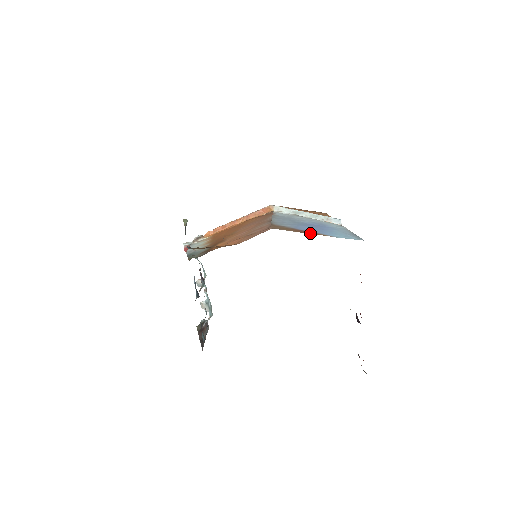
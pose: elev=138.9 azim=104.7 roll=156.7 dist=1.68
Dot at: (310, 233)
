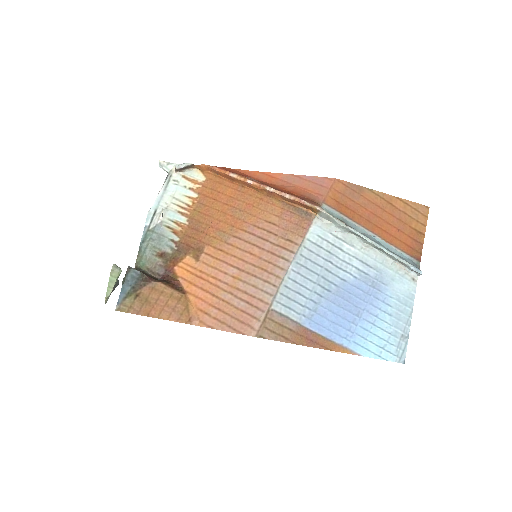
Dot at: (320, 346)
